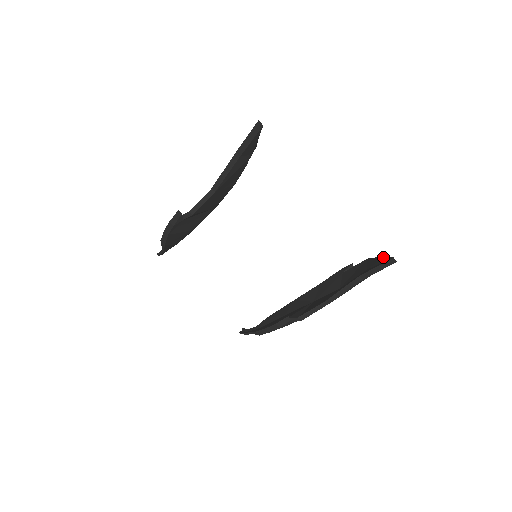
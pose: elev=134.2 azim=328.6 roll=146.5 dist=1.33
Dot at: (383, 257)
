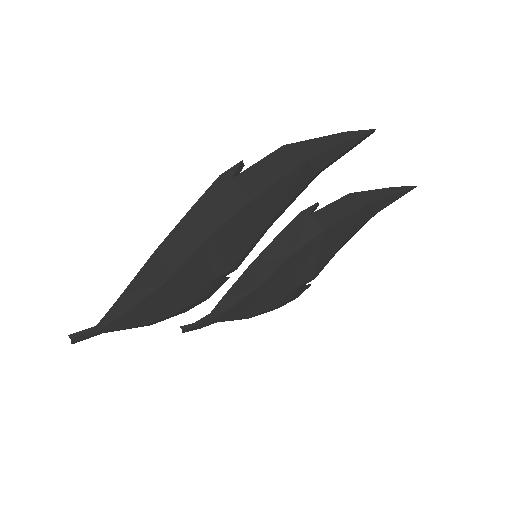
Dot at: (393, 188)
